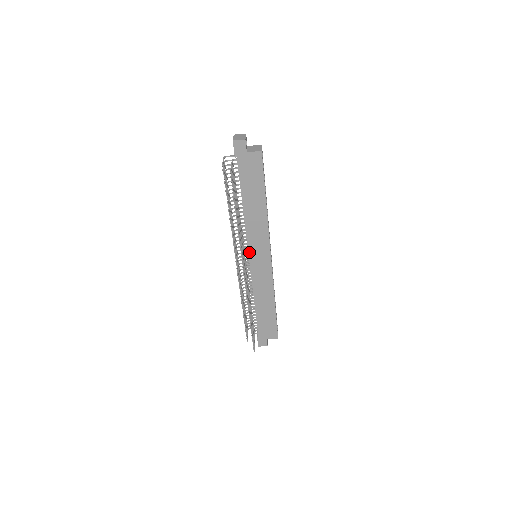
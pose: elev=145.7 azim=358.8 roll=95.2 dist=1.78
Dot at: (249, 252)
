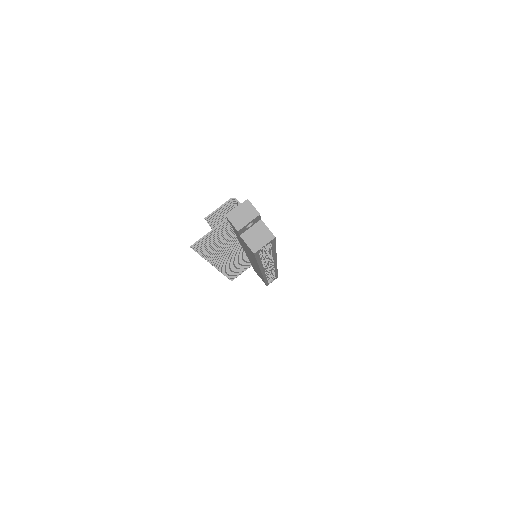
Dot at: occluded
